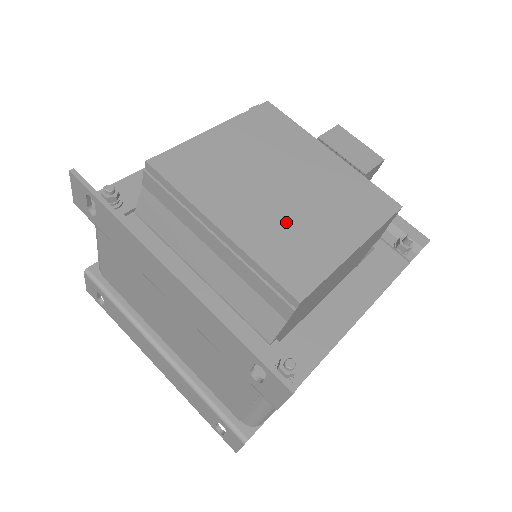
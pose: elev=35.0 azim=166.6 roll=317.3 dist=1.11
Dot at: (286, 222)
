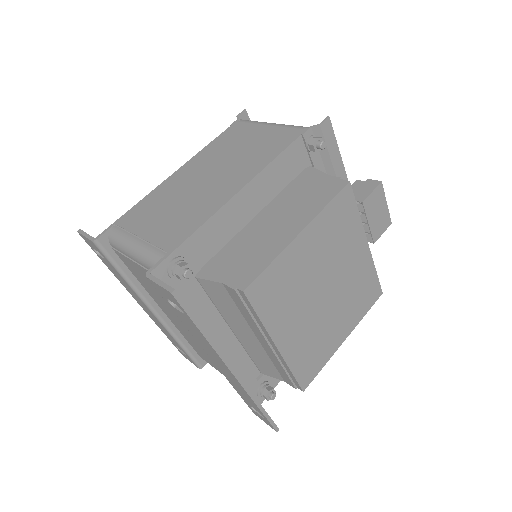
Dot at: (317, 329)
